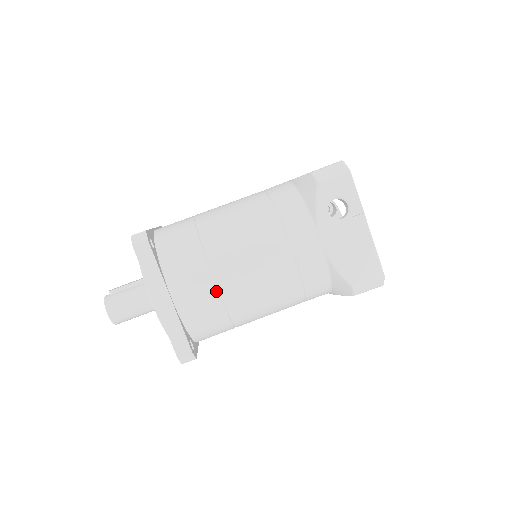
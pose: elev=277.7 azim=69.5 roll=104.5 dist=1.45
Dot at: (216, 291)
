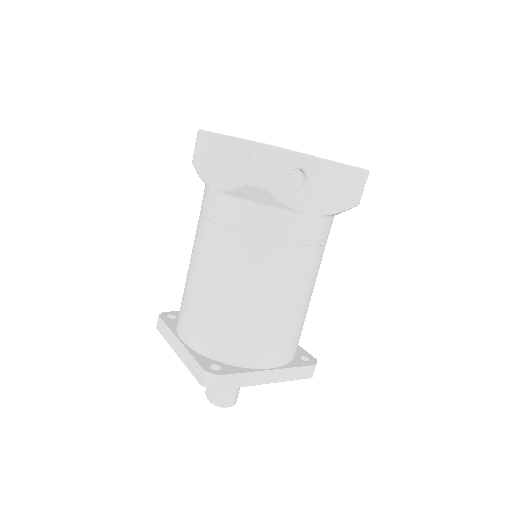
Dot at: (288, 328)
